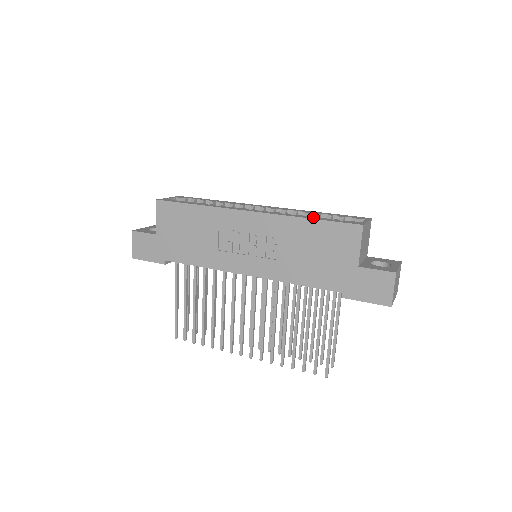
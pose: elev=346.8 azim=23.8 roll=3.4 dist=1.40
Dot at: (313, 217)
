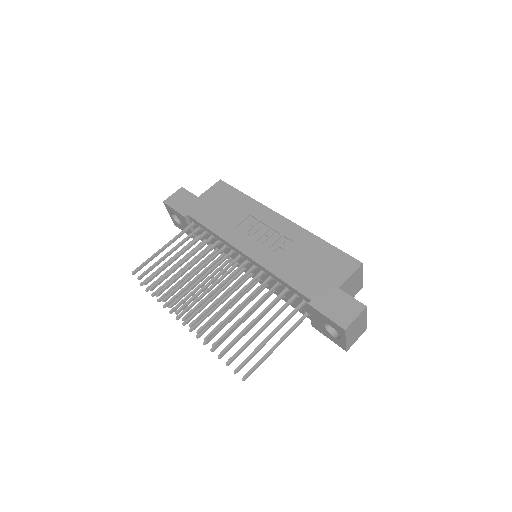
Dot at: occluded
